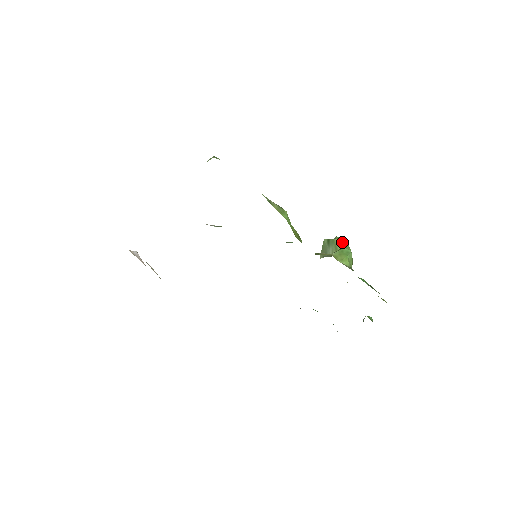
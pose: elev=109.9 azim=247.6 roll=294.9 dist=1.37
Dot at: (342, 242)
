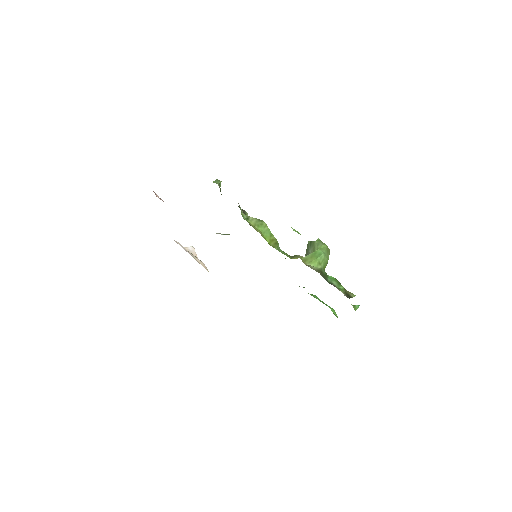
Dot at: (320, 244)
